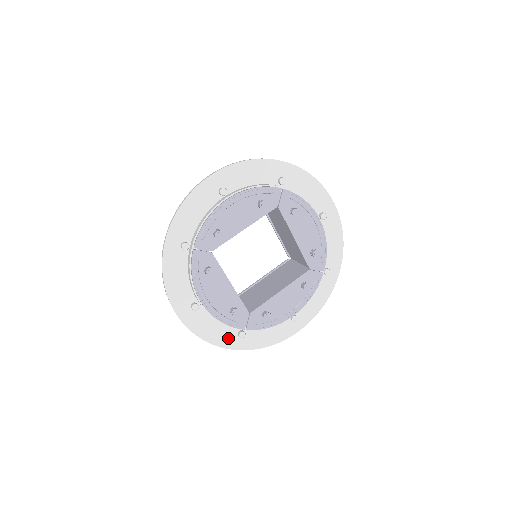
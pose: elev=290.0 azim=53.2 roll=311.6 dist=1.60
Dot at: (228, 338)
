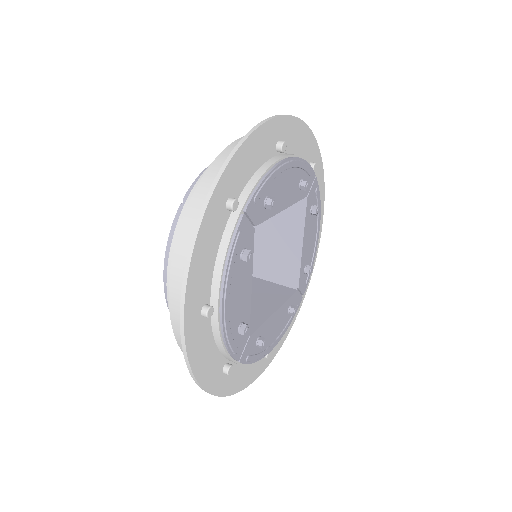
Dot at: occluded
